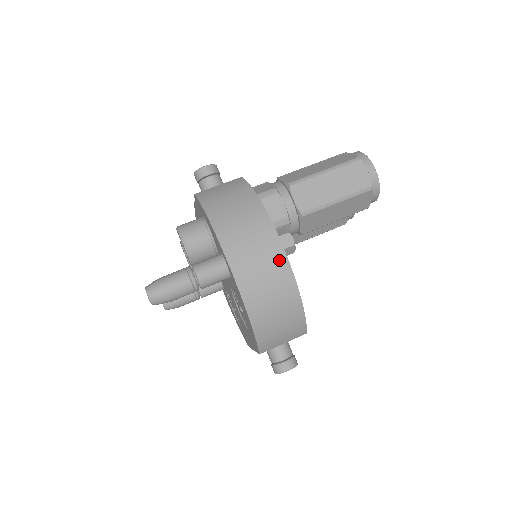
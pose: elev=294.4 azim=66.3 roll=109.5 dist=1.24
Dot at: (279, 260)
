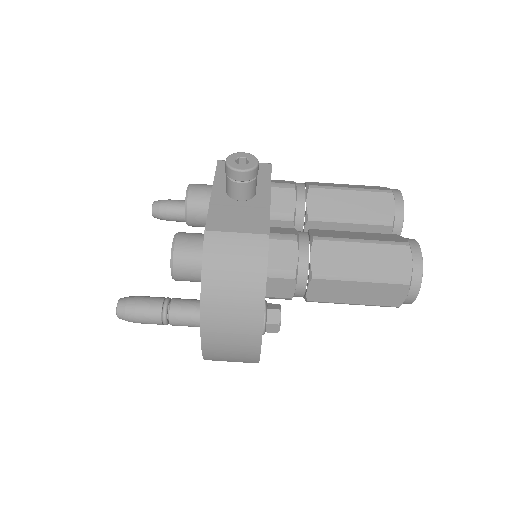
Dot at: (251, 351)
